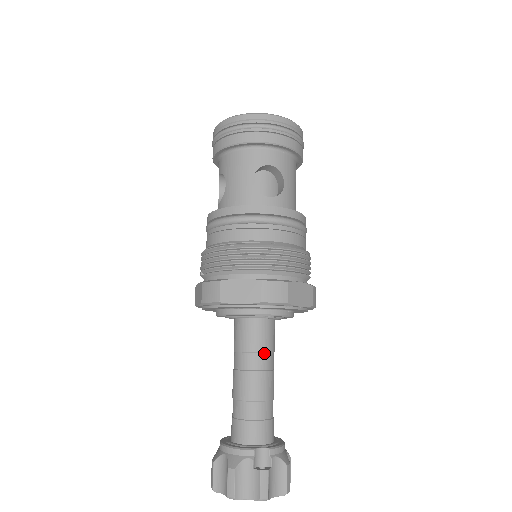
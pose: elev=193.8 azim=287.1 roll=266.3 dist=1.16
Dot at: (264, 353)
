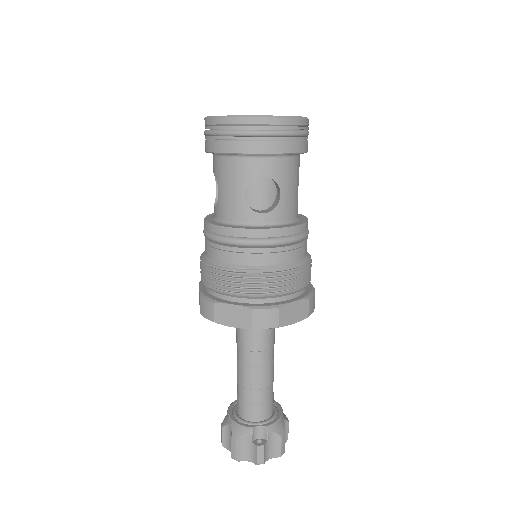
Dot at: (262, 351)
